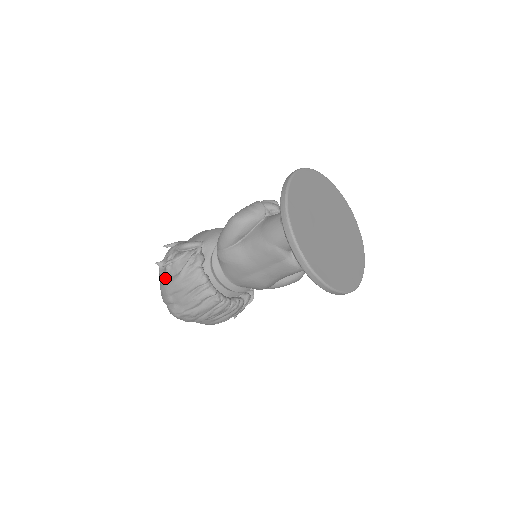
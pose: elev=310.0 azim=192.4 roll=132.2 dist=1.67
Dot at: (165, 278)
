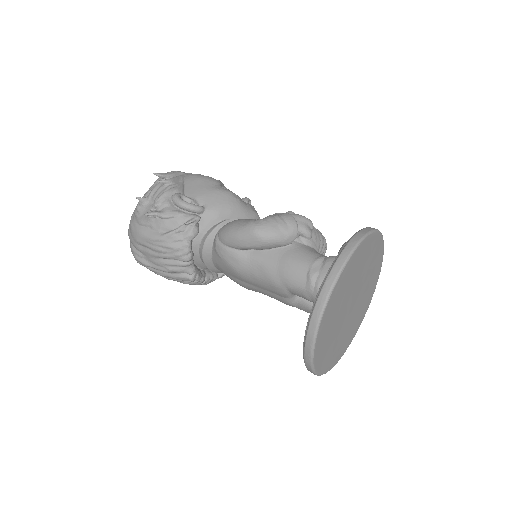
Dot at: (142, 224)
